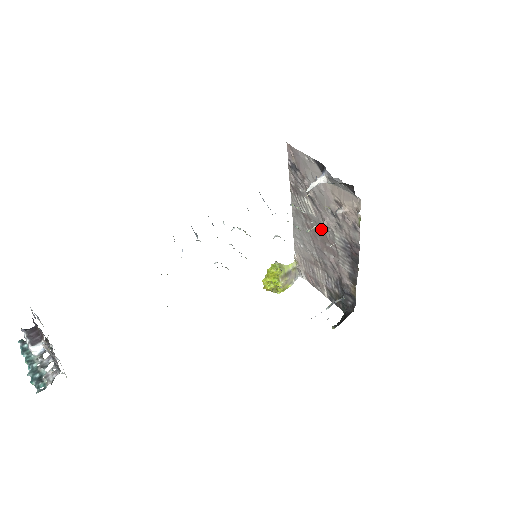
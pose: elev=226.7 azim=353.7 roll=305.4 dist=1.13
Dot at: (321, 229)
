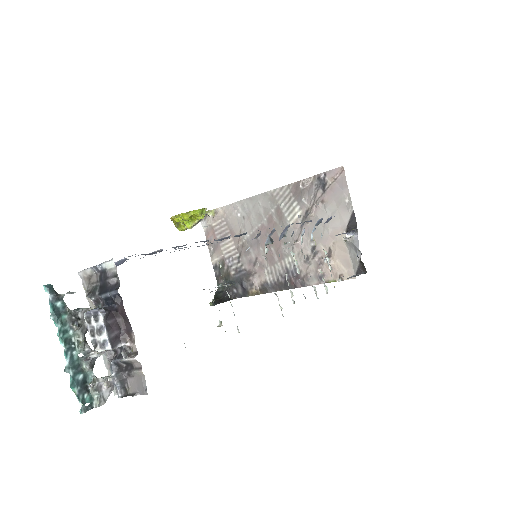
Dot at: (283, 237)
